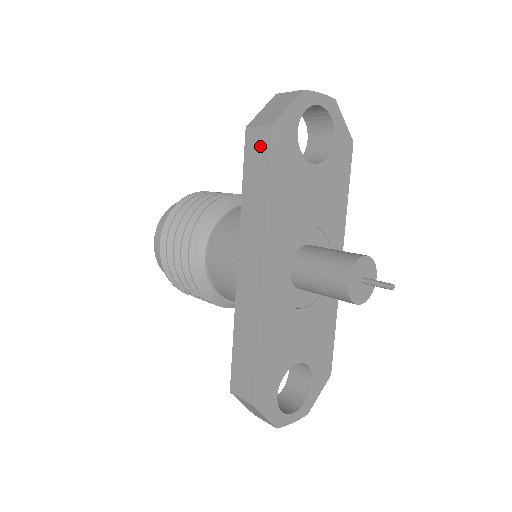
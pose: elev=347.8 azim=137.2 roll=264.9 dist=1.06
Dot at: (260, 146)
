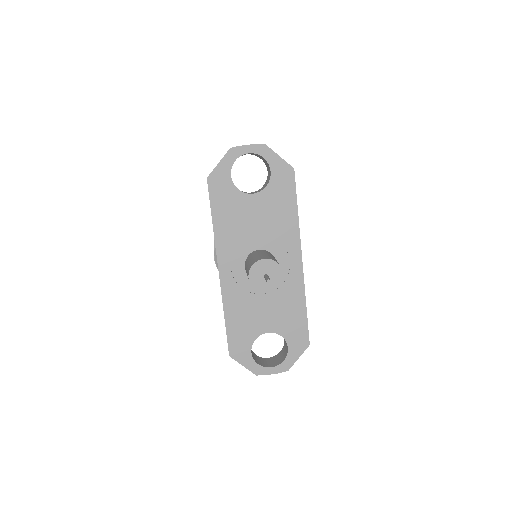
Dot at: occluded
